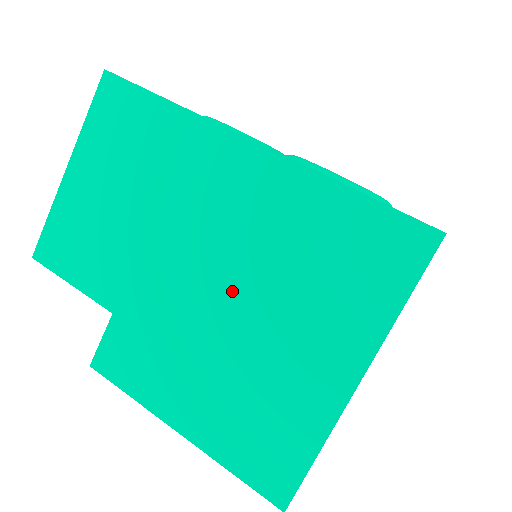
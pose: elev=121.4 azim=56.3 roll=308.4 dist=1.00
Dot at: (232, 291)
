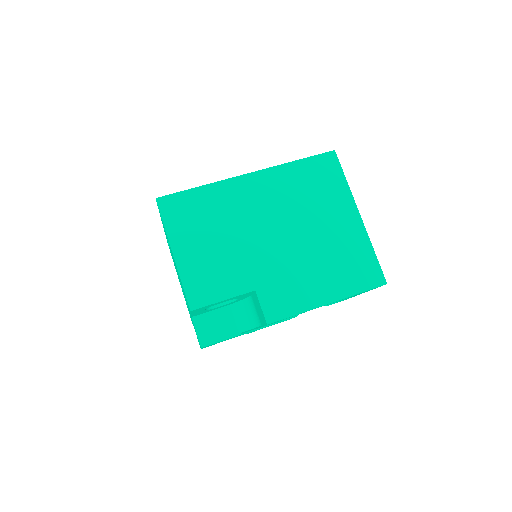
Dot at: (293, 229)
